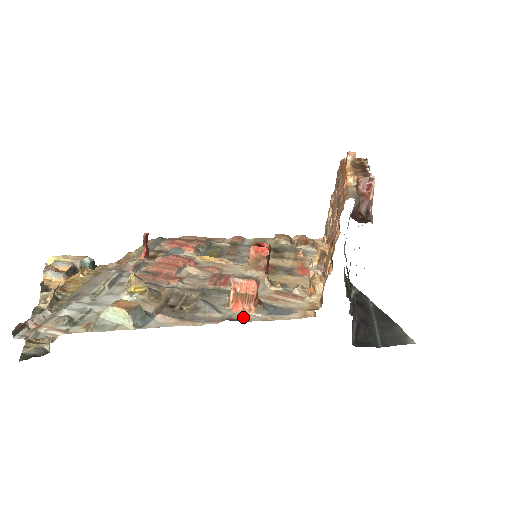
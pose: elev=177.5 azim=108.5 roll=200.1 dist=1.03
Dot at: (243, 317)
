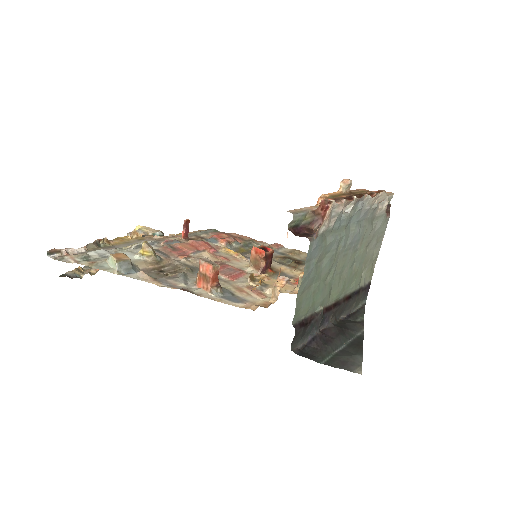
Dot at: (198, 292)
